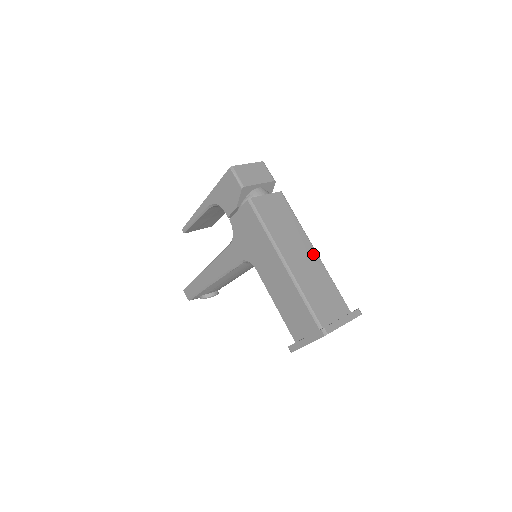
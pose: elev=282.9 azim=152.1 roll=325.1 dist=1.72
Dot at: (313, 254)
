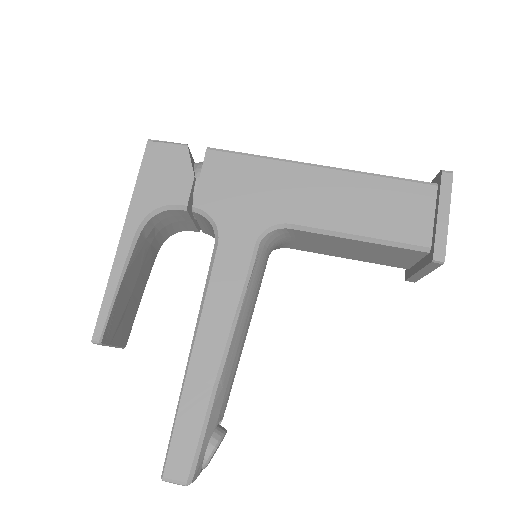
Dot at: occluded
